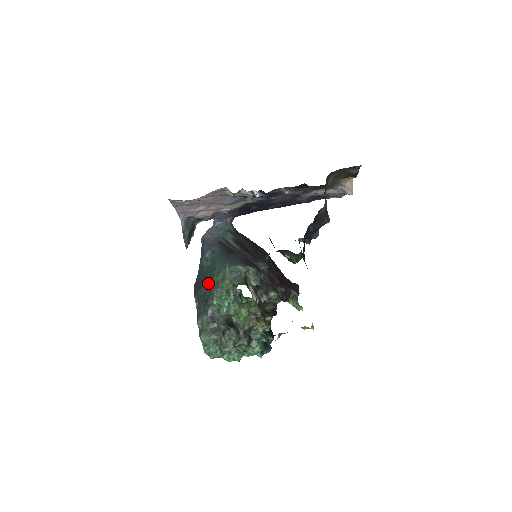
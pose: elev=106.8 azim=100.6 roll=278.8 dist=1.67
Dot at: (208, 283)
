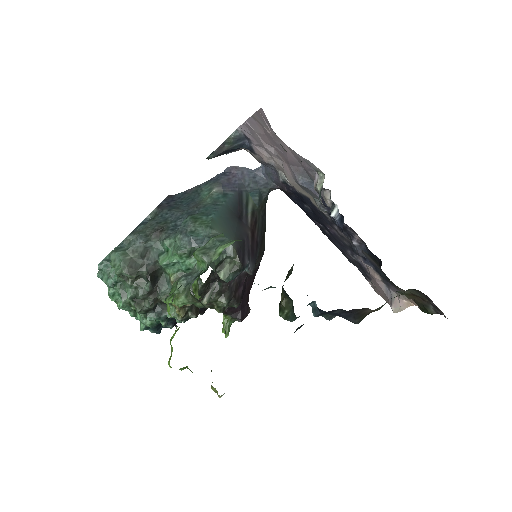
Dot at: (184, 216)
